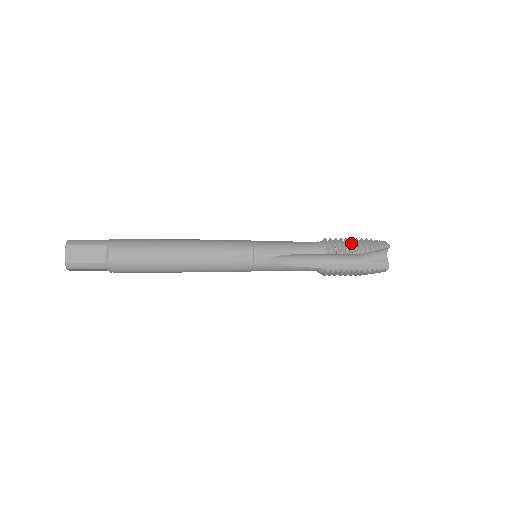
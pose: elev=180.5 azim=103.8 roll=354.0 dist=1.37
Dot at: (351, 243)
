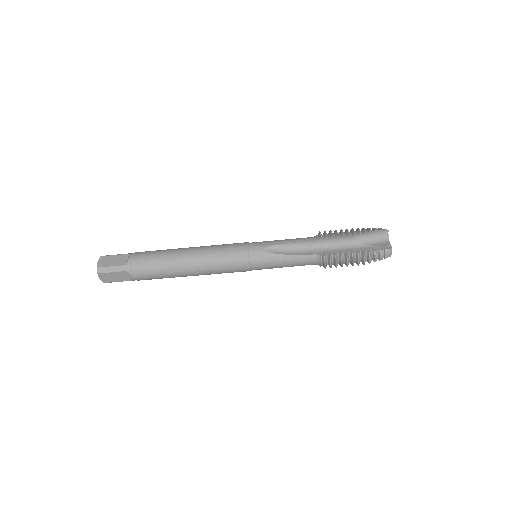
Dot at: (345, 231)
